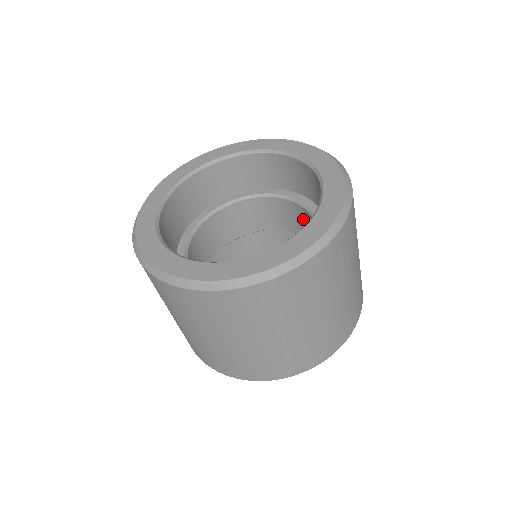
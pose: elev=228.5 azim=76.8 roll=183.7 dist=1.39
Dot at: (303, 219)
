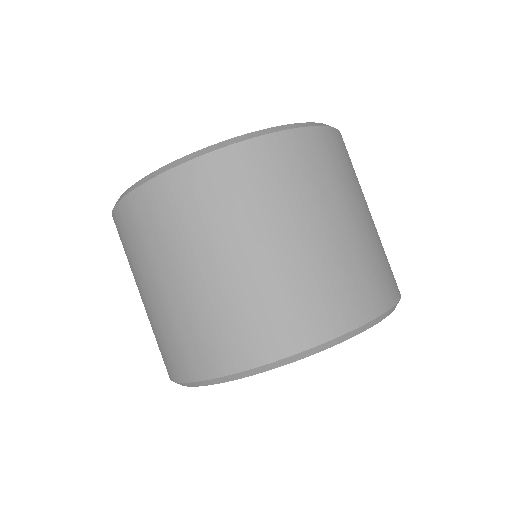
Dot at: occluded
